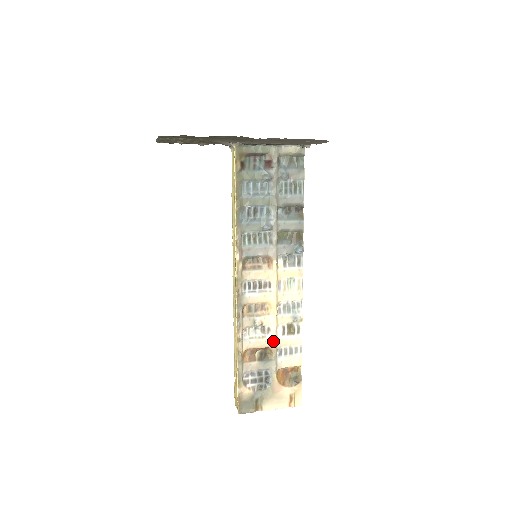
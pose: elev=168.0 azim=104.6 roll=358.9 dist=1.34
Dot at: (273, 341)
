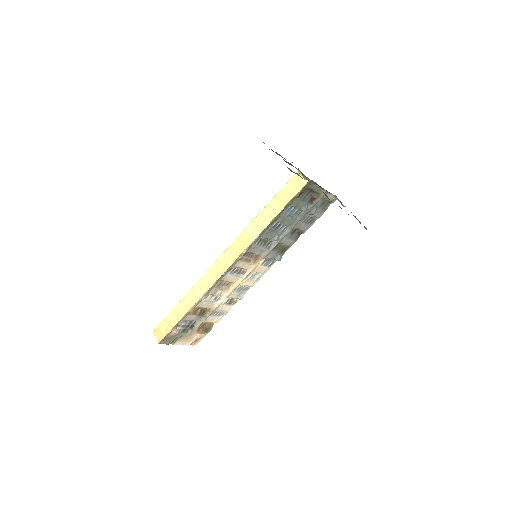
Dot at: (216, 306)
